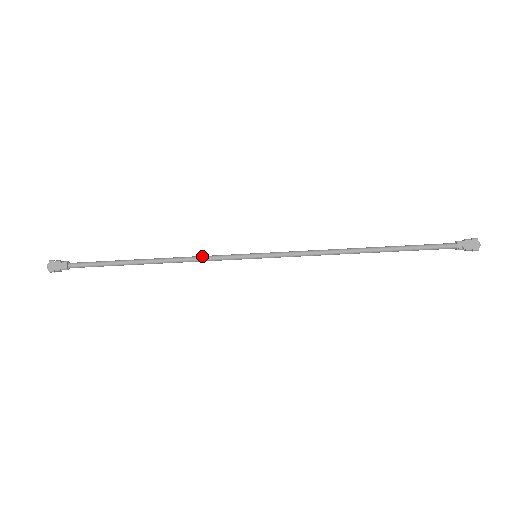
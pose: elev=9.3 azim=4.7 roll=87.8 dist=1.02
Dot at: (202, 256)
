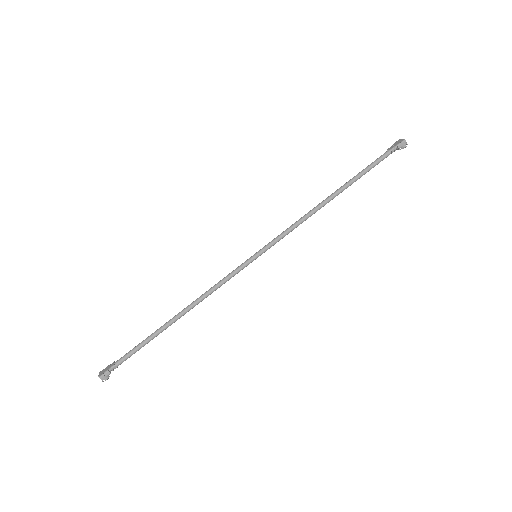
Dot at: (216, 284)
